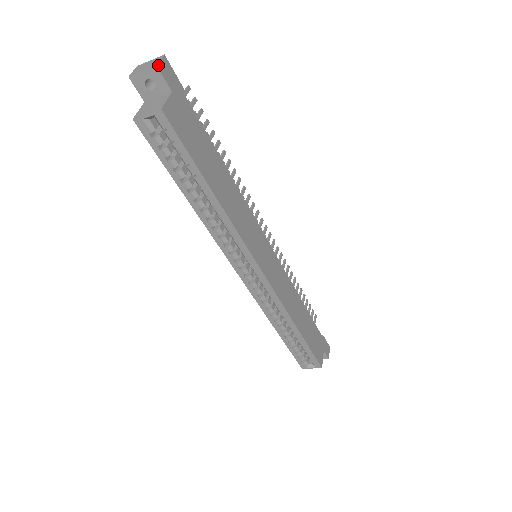
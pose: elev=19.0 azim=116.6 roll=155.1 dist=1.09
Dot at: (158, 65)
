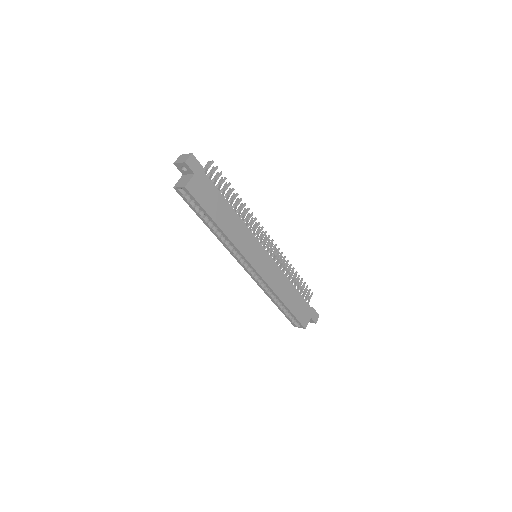
Dot at: (186, 161)
